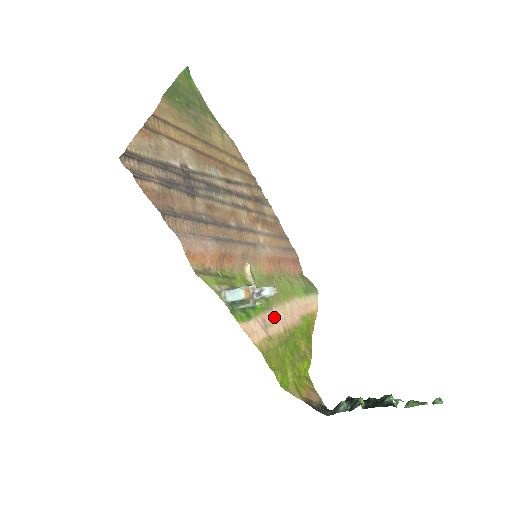
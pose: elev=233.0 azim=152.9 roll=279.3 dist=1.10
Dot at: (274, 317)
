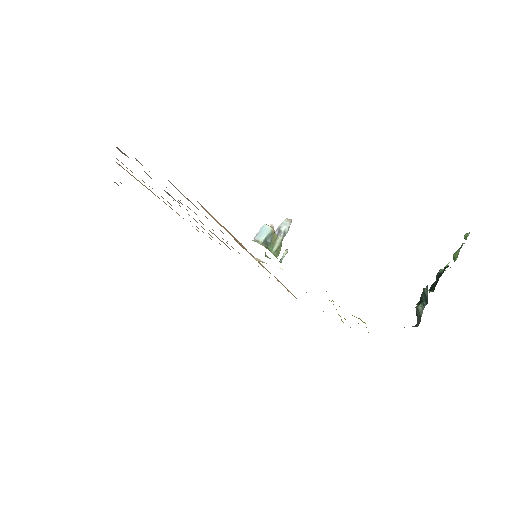
Dot at: occluded
